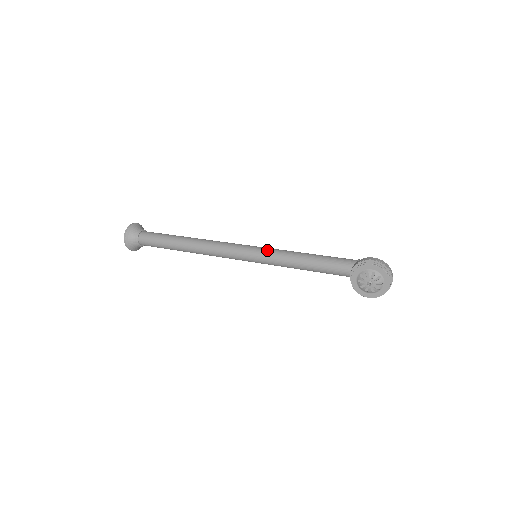
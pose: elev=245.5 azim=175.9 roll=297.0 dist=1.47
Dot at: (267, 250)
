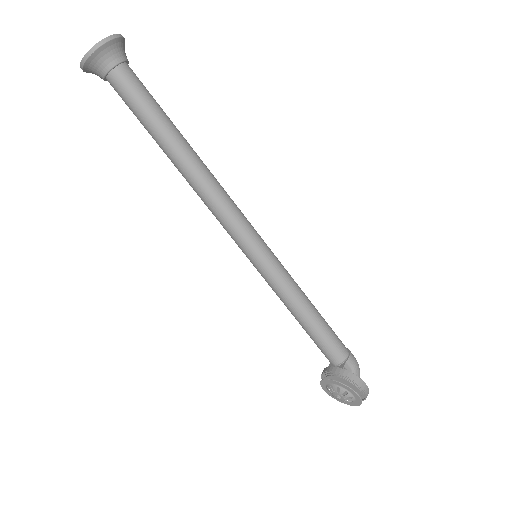
Dot at: (274, 267)
